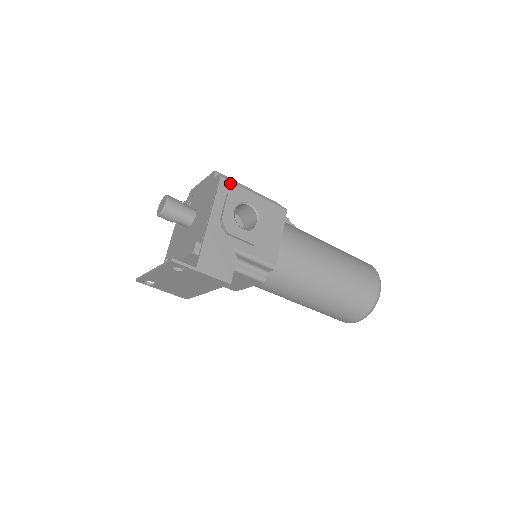
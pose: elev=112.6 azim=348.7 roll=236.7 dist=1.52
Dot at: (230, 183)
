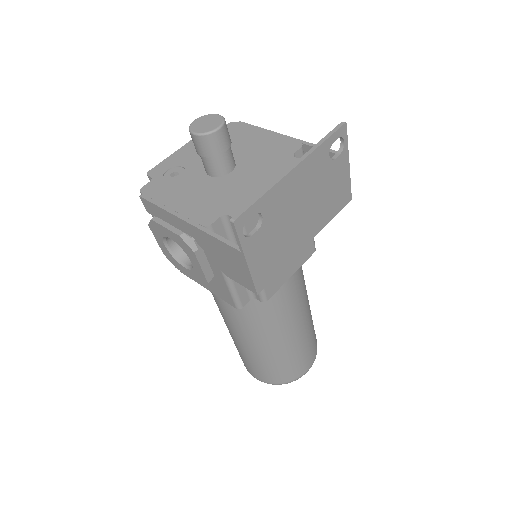
Dot at: occluded
